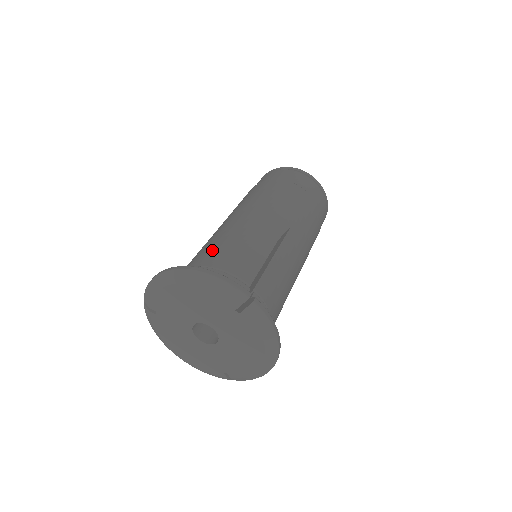
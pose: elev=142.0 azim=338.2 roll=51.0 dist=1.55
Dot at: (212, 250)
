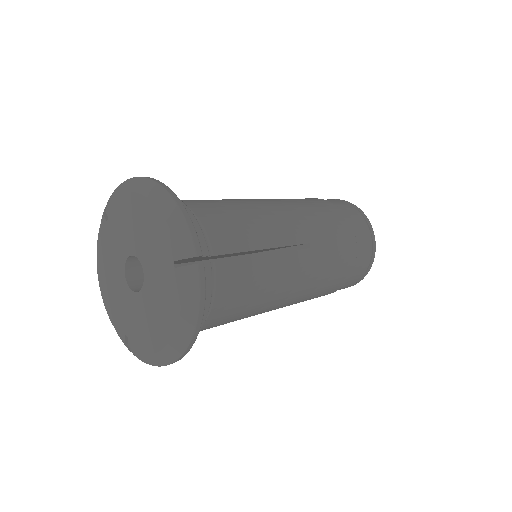
Dot at: (209, 202)
